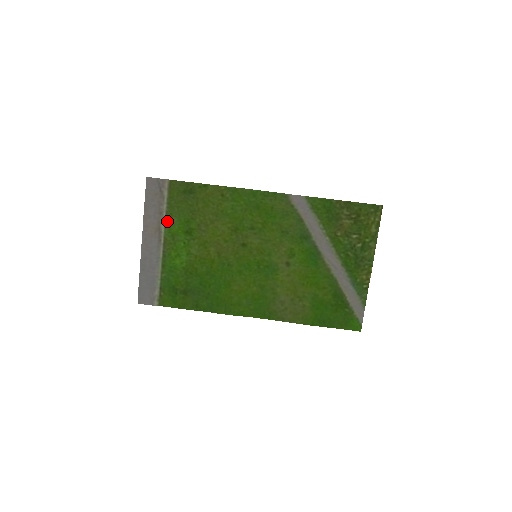
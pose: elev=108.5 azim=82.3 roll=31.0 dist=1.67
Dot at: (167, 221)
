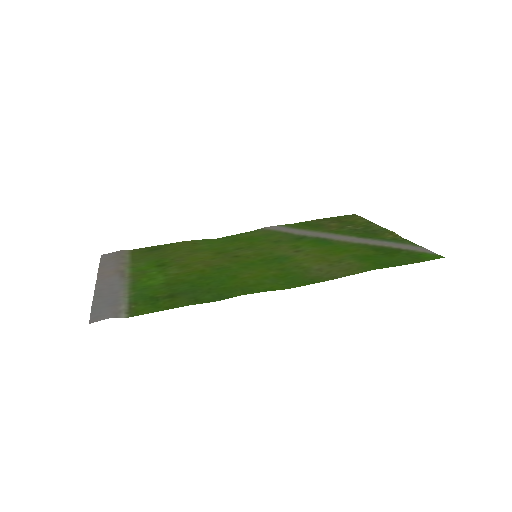
Dot at: (131, 266)
